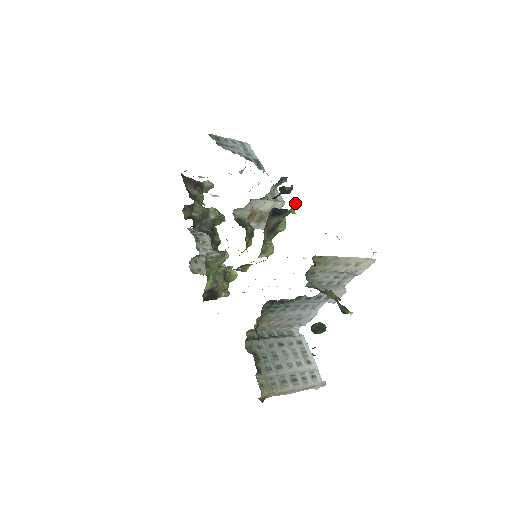
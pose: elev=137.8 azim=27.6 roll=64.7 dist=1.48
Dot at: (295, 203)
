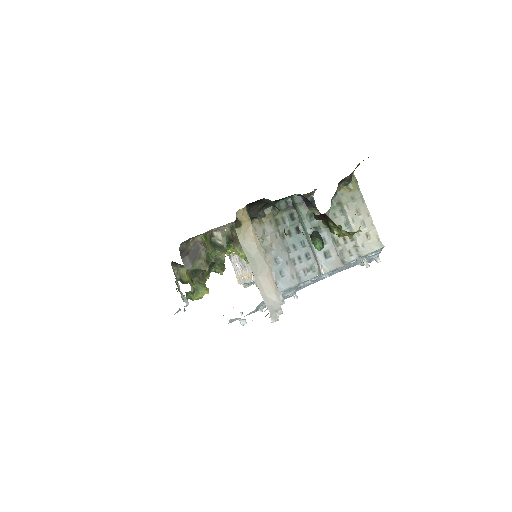
Dot at: occluded
